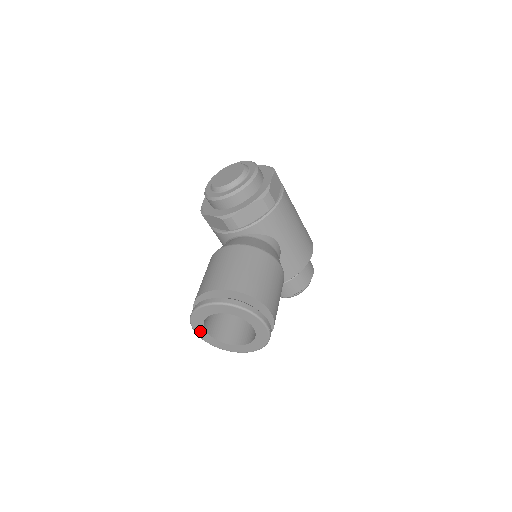
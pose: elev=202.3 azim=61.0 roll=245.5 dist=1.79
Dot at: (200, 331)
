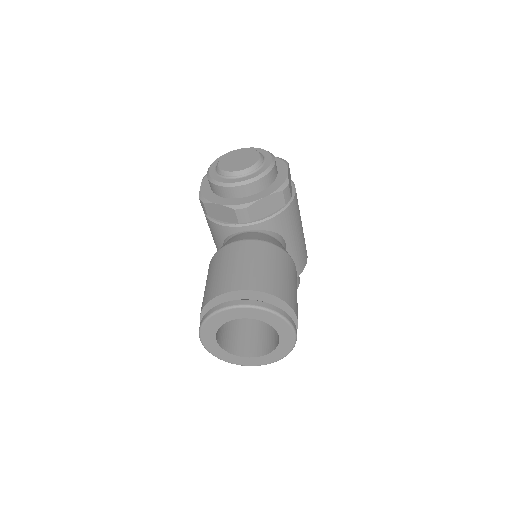
Dot at: (208, 339)
